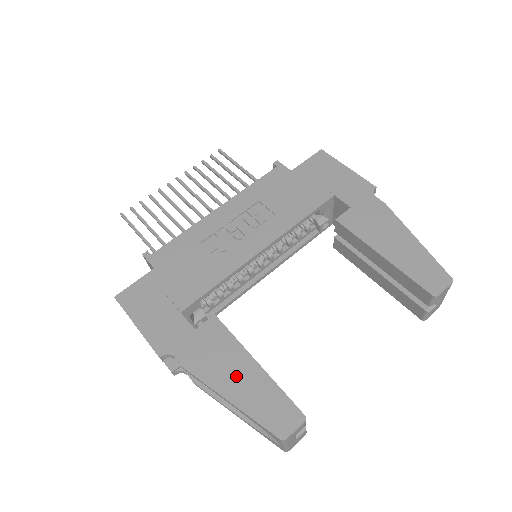
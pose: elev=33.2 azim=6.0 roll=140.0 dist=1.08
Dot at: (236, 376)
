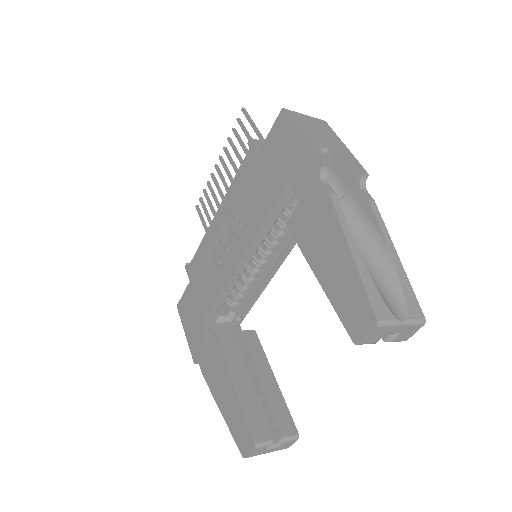
Dot at: (224, 393)
